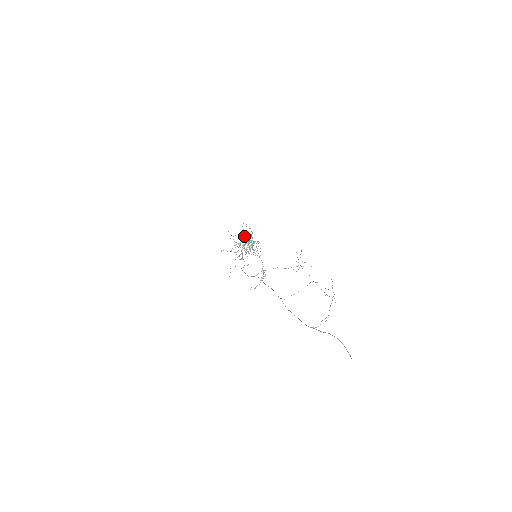
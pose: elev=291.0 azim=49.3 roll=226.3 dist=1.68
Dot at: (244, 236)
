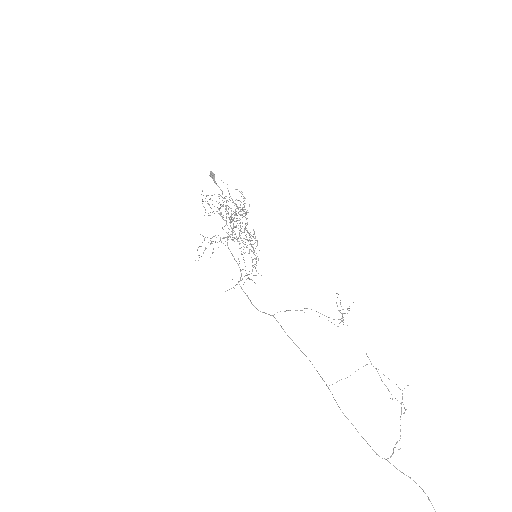
Dot at: (217, 185)
